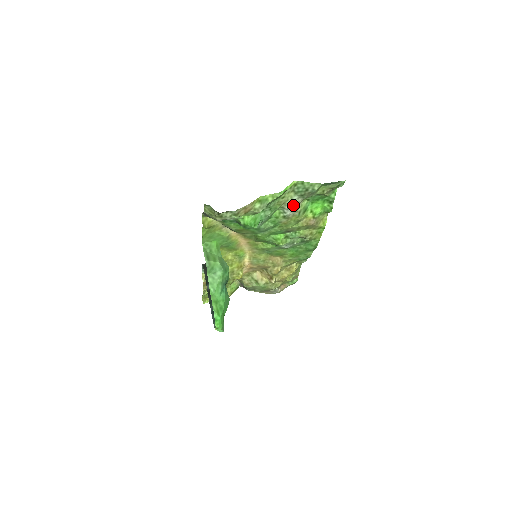
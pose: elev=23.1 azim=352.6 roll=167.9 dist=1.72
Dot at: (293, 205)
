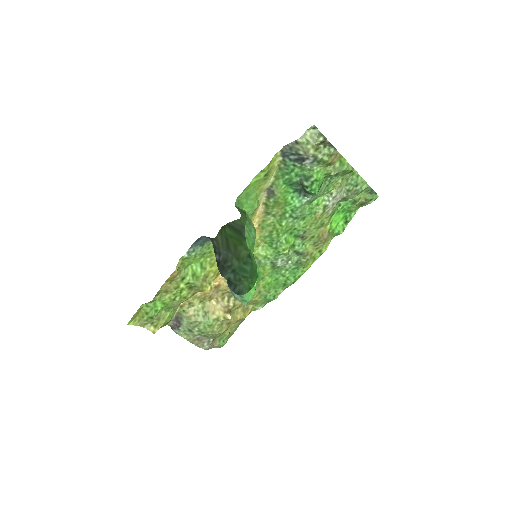
Dot at: (339, 196)
